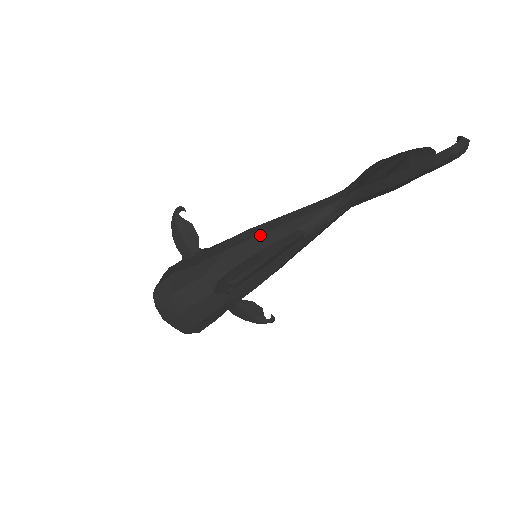
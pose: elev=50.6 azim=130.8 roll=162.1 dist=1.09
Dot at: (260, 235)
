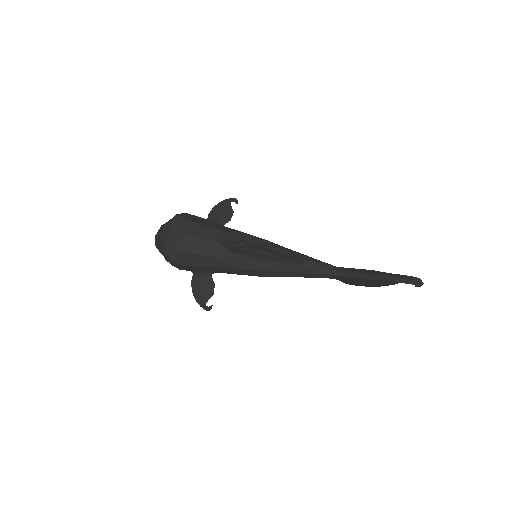
Dot at: (276, 245)
